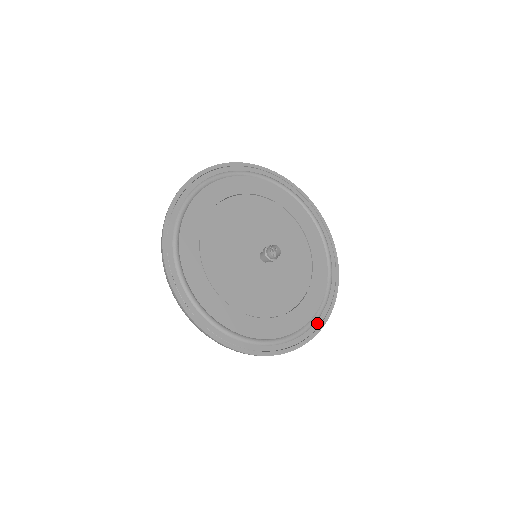
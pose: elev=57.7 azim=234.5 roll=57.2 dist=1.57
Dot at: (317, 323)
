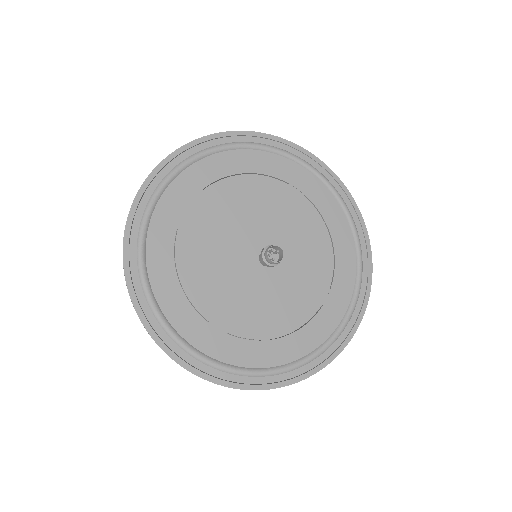
Dot at: (329, 350)
